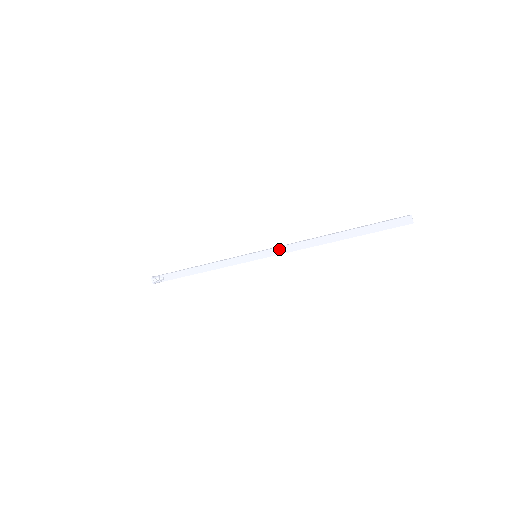
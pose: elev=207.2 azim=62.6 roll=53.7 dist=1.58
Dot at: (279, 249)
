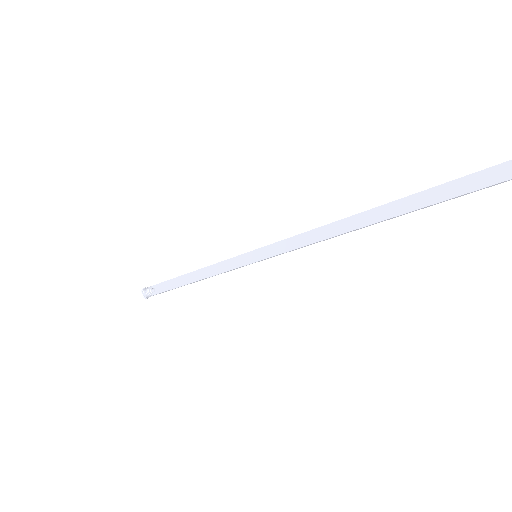
Dot at: (286, 243)
